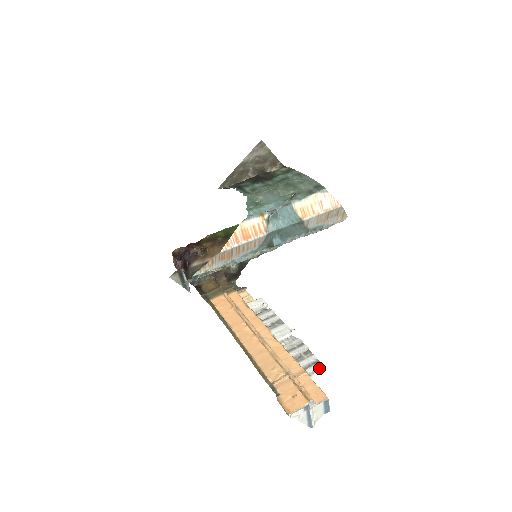
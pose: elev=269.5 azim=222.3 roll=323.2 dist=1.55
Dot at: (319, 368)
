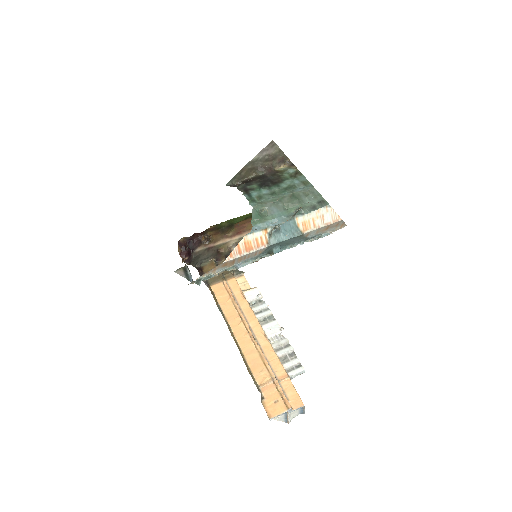
Dot at: (300, 373)
